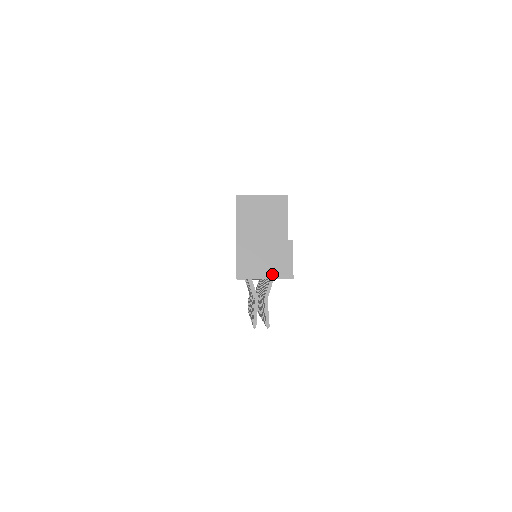
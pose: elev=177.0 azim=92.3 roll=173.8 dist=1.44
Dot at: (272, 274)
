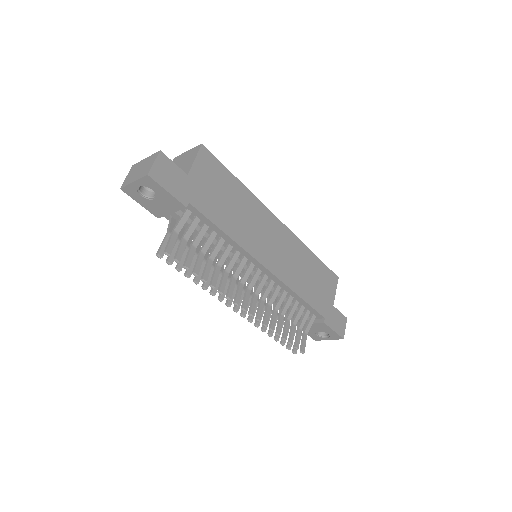
Dot at: (138, 177)
